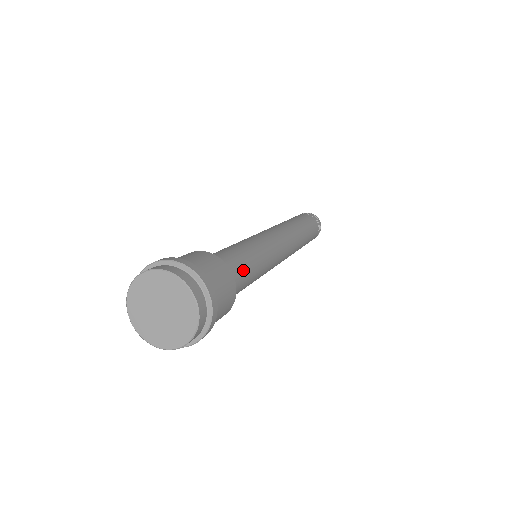
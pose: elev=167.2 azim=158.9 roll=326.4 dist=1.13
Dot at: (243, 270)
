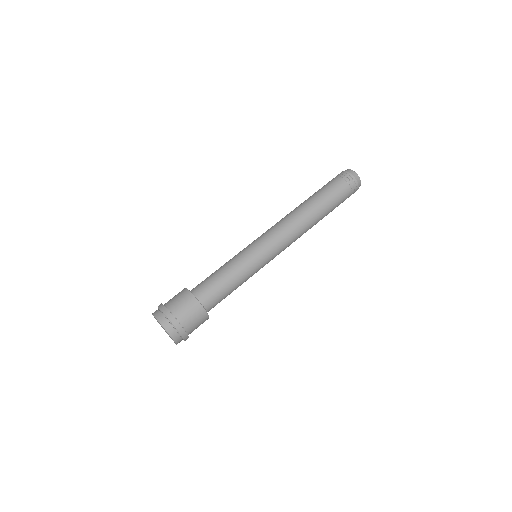
Dot at: (223, 295)
